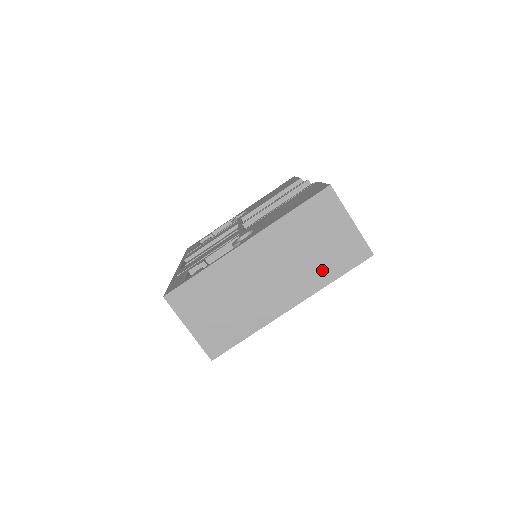
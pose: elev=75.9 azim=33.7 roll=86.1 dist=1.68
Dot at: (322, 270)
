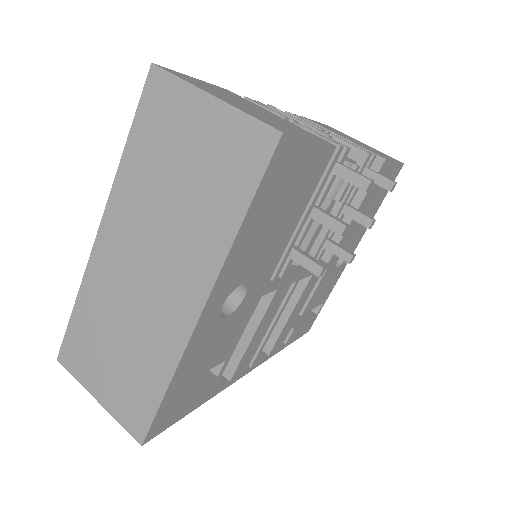
Dot at: (211, 218)
